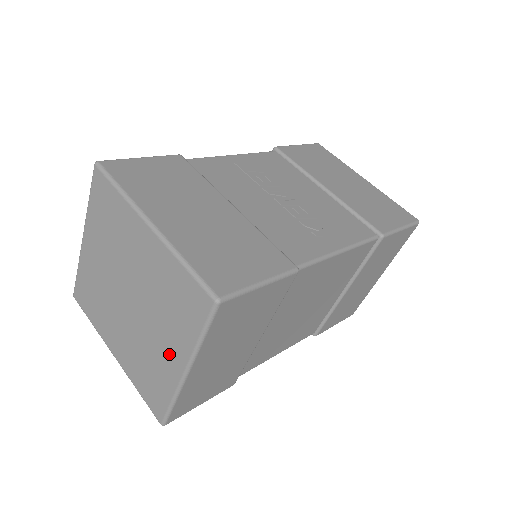
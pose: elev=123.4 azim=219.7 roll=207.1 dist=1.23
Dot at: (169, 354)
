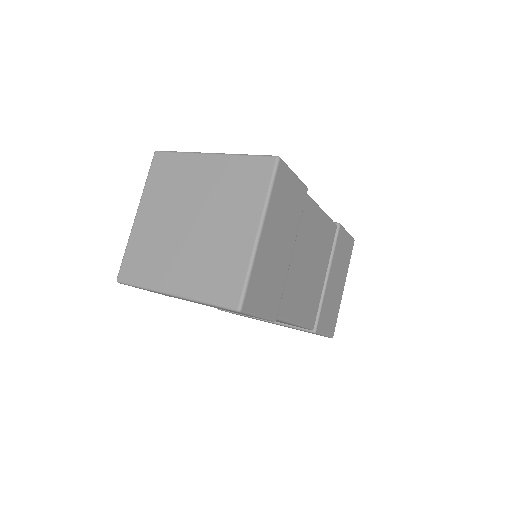
Dot at: (240, 230)
